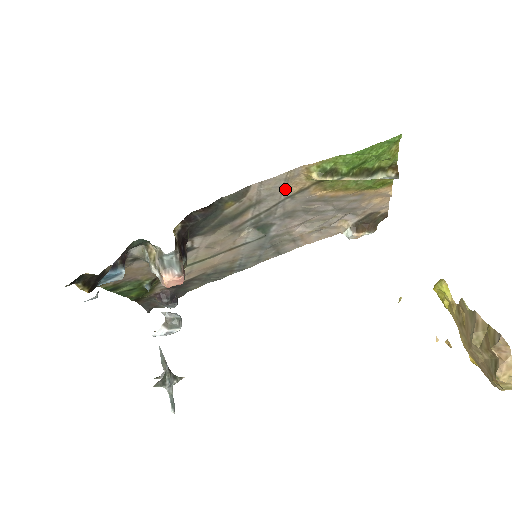
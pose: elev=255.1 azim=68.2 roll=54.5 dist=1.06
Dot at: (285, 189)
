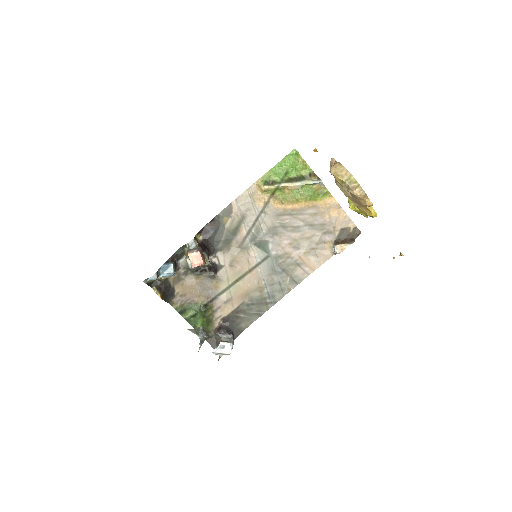
Dot at: (255, 205)
